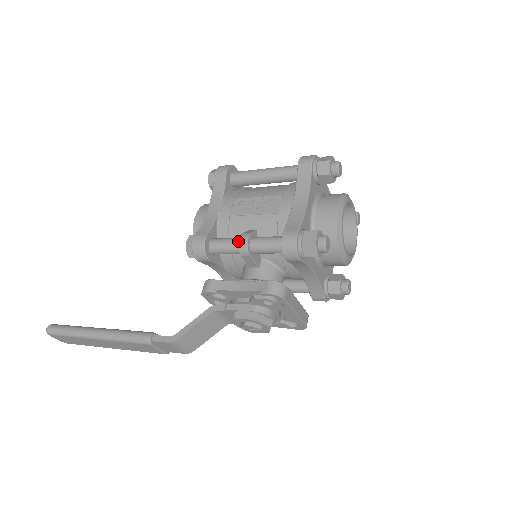
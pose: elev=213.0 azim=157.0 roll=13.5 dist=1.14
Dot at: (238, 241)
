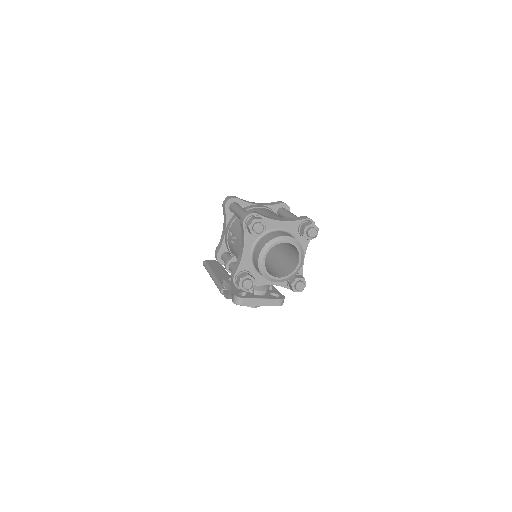
Dot at: occluded
